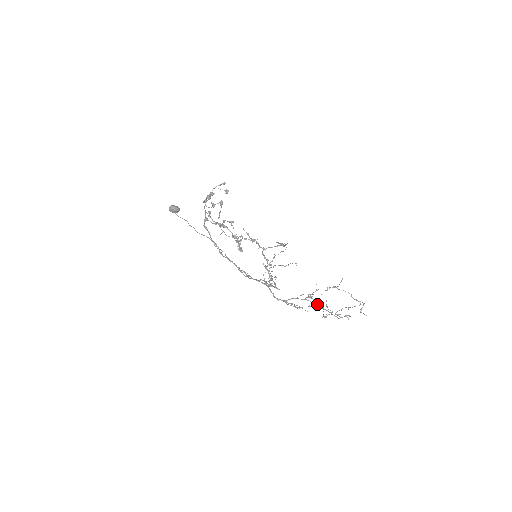
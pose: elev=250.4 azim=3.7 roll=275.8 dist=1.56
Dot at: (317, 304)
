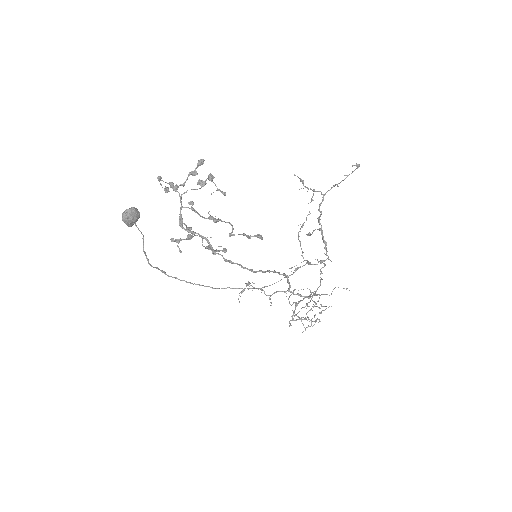
Dot at: (314, 301)
